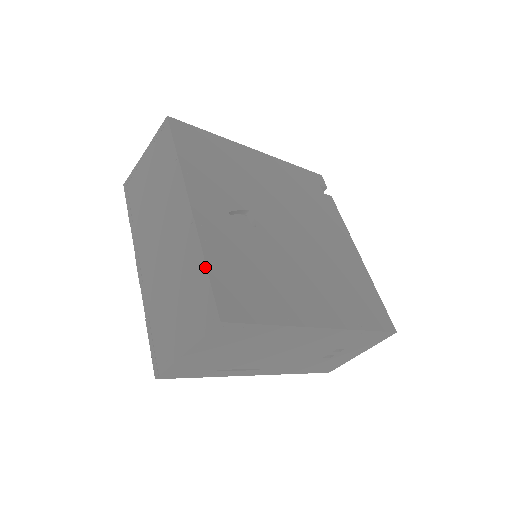
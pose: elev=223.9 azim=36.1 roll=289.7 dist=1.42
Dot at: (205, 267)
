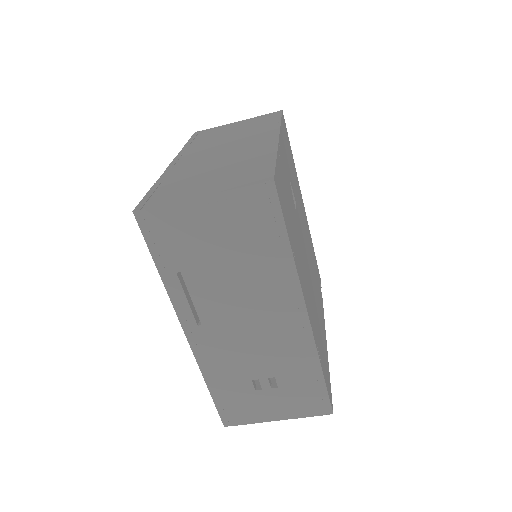
Dot at: (275, 158)
